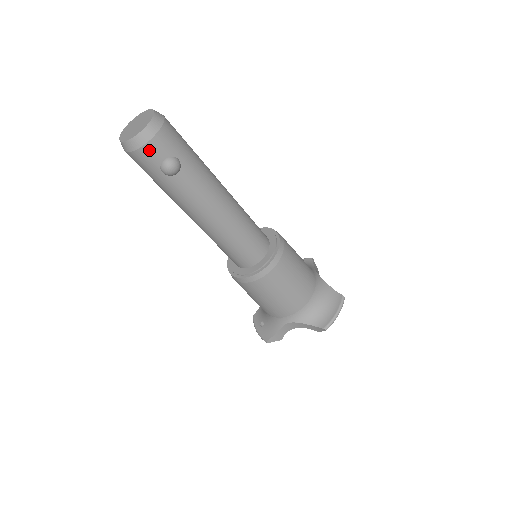
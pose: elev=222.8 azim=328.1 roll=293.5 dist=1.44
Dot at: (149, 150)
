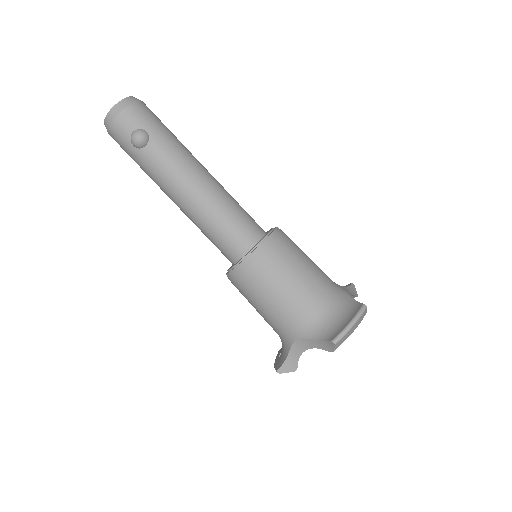
Dot at: (119, 123)
